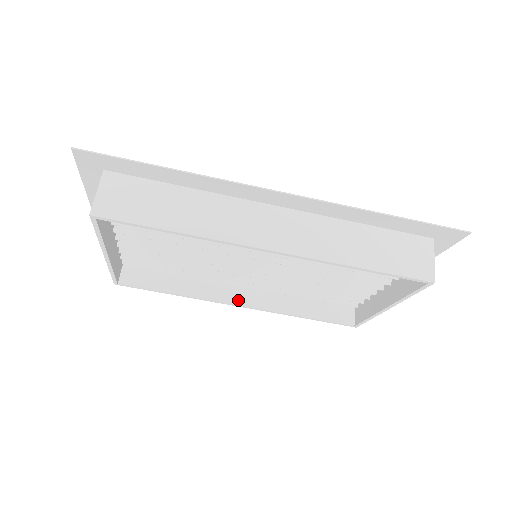
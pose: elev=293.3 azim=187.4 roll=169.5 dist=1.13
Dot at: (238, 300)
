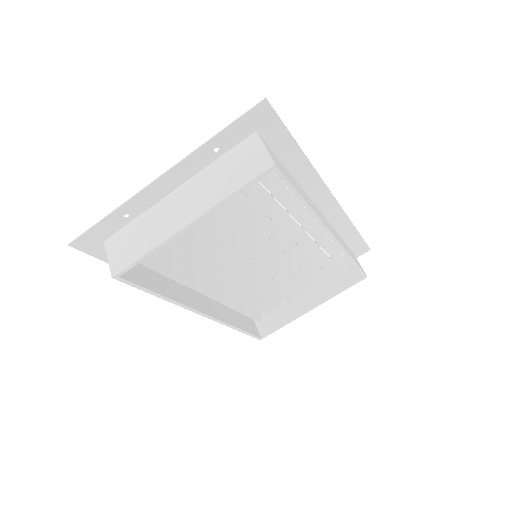
Dot at: (203, 309)
